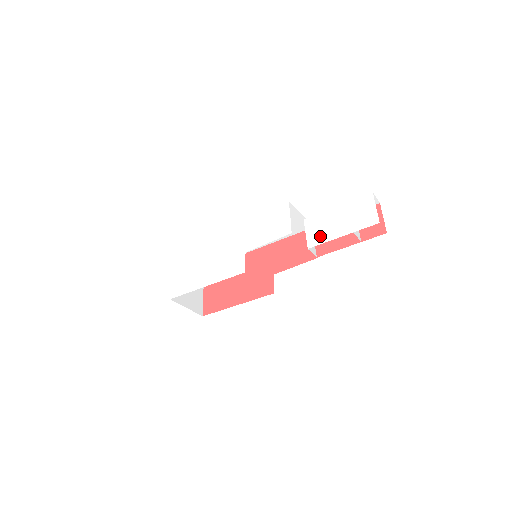
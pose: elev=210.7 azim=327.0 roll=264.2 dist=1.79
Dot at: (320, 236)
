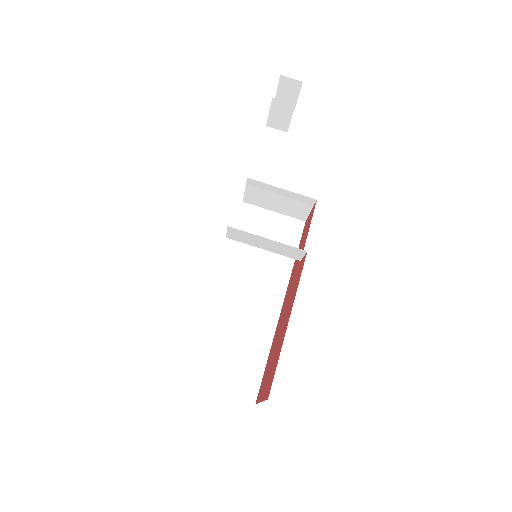
Dot at: occluded
